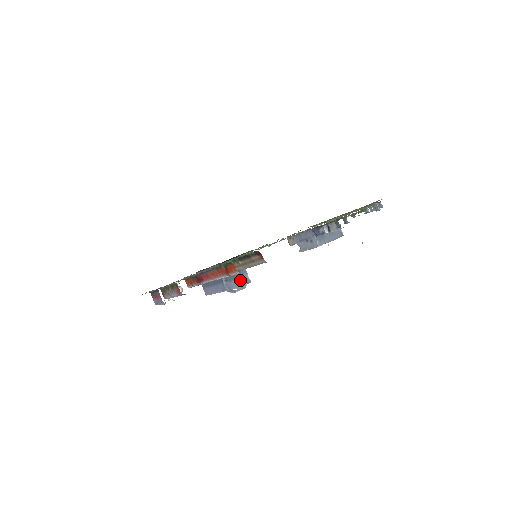
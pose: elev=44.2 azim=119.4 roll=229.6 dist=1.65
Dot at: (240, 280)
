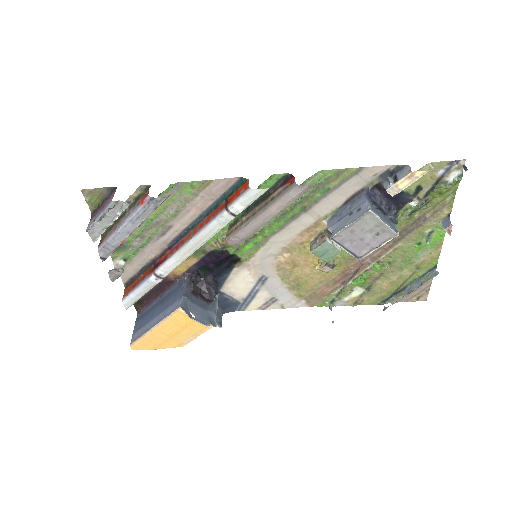
Dot at: (204, 312)
